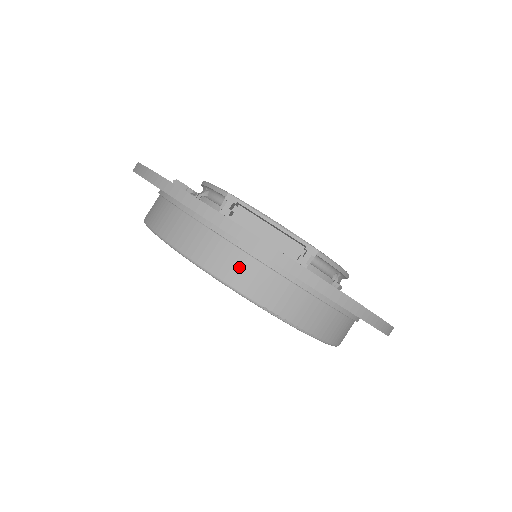
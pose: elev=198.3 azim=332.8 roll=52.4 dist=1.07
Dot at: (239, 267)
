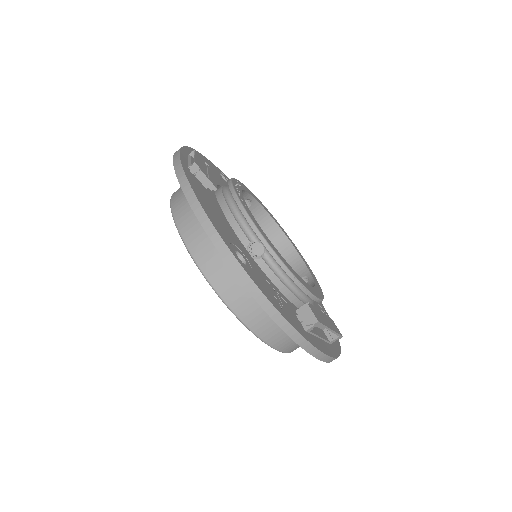
Dot at: (291, 343)
